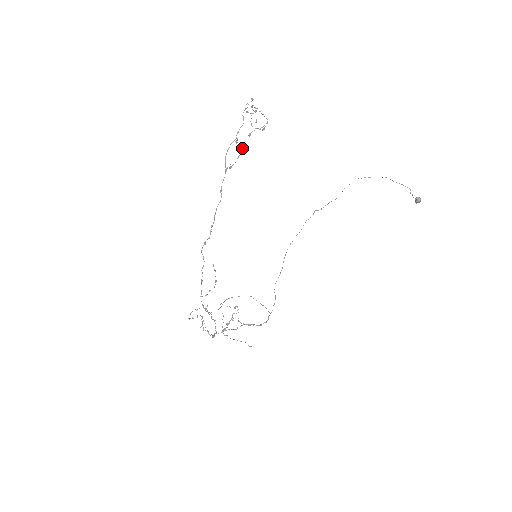
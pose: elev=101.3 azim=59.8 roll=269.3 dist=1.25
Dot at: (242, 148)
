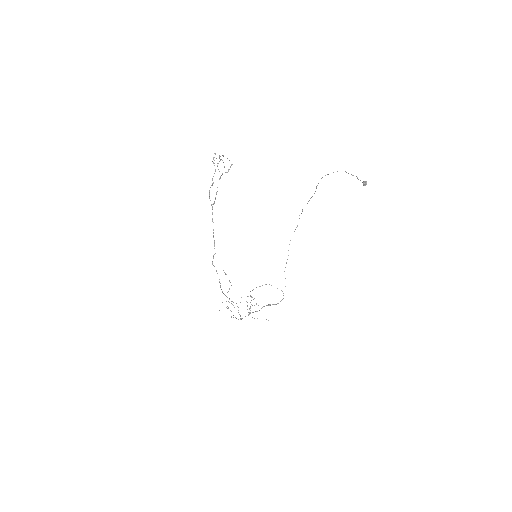
Dot at: occluded
